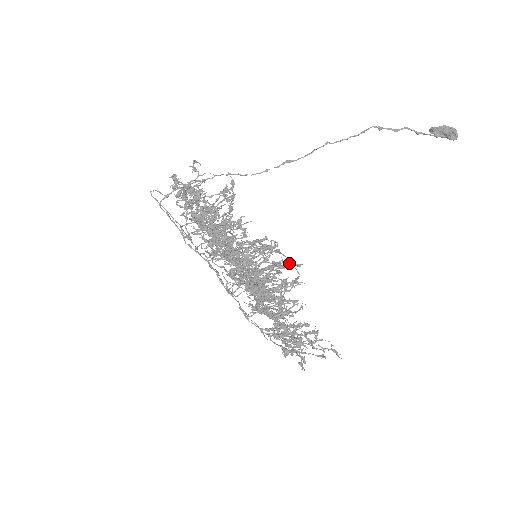
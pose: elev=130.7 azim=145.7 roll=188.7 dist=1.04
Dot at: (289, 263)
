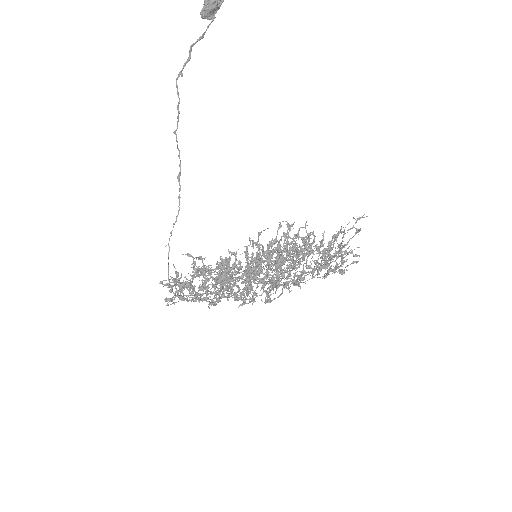
Dot at: (276, 242)
